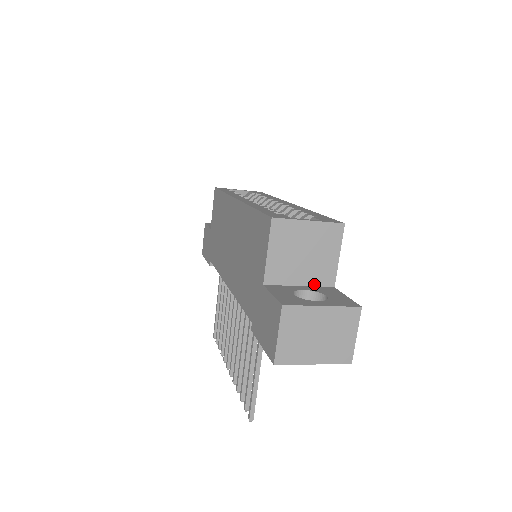
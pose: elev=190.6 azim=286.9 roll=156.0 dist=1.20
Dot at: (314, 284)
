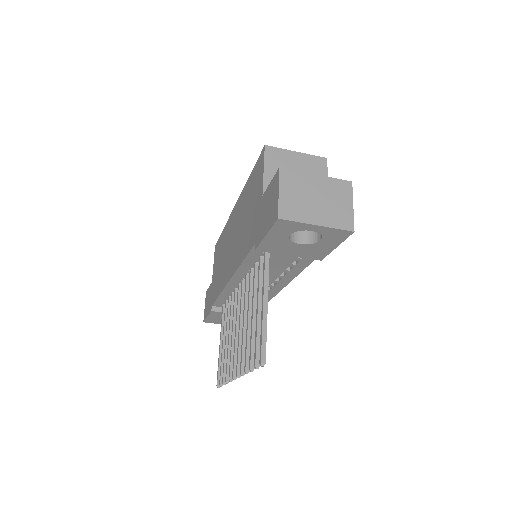
Dot at: occluded
